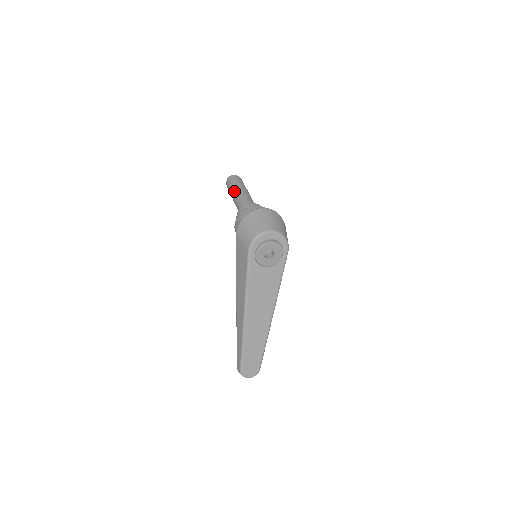
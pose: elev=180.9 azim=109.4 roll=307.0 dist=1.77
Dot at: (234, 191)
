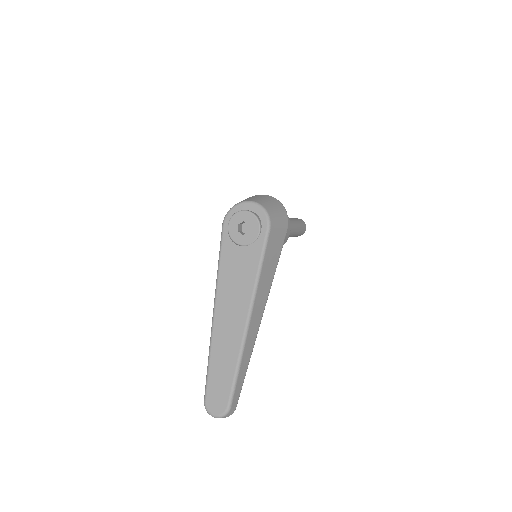
Dot at: occluded
